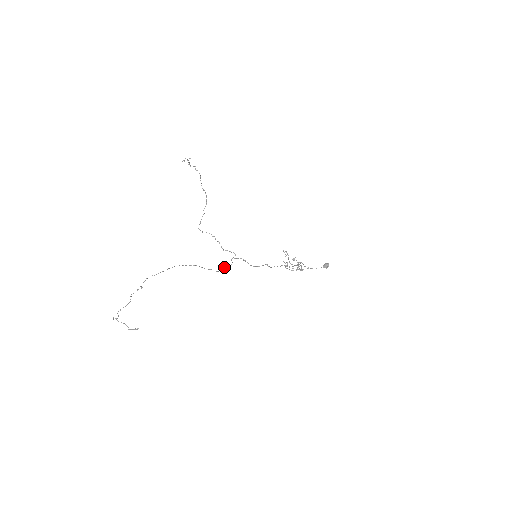
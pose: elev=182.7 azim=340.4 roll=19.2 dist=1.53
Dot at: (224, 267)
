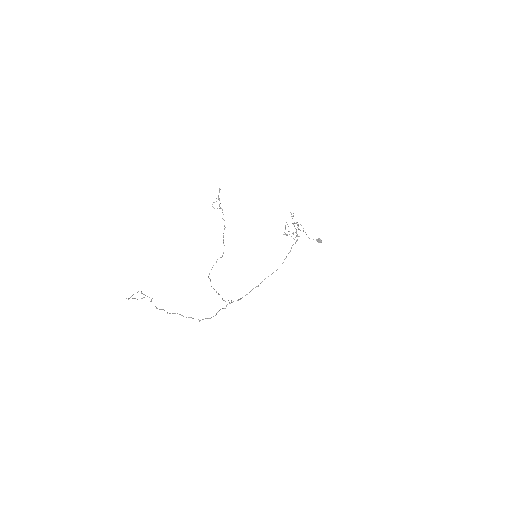
Dot at: (219, 310)
